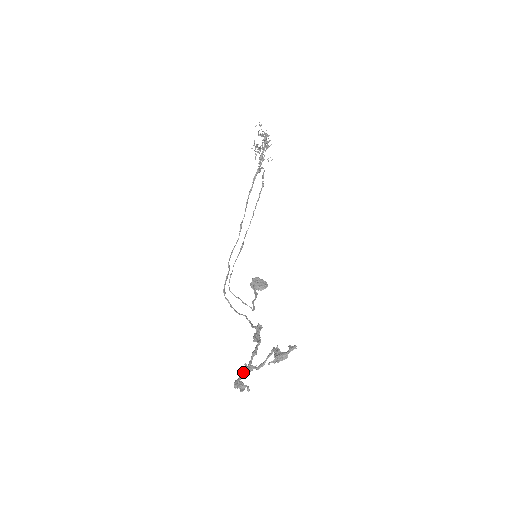
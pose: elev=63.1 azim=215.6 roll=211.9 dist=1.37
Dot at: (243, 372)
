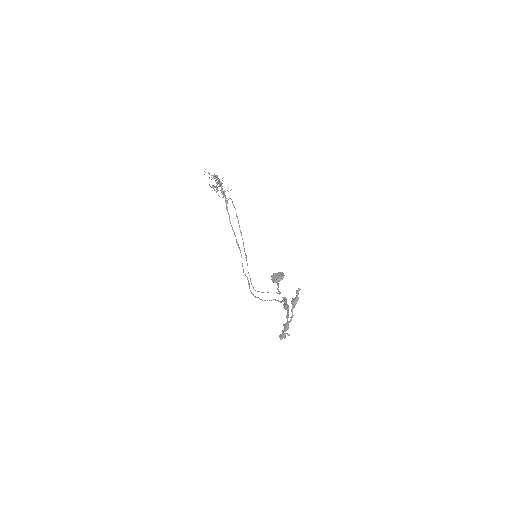
Dot at: (284, 330)
